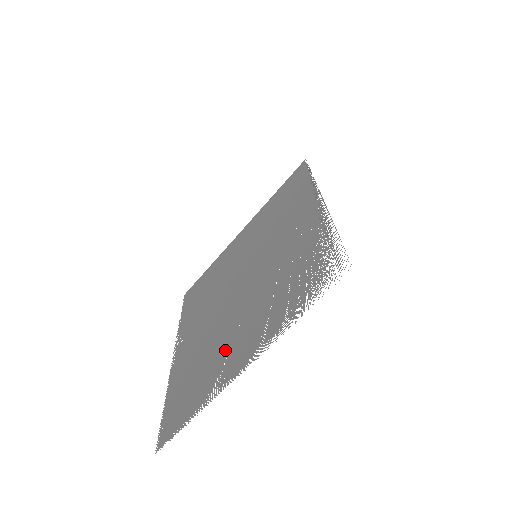
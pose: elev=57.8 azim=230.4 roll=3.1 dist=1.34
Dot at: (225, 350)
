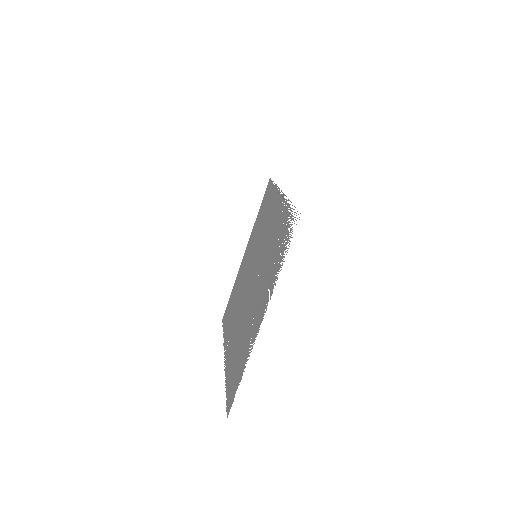
Dot at: (251, 322)
